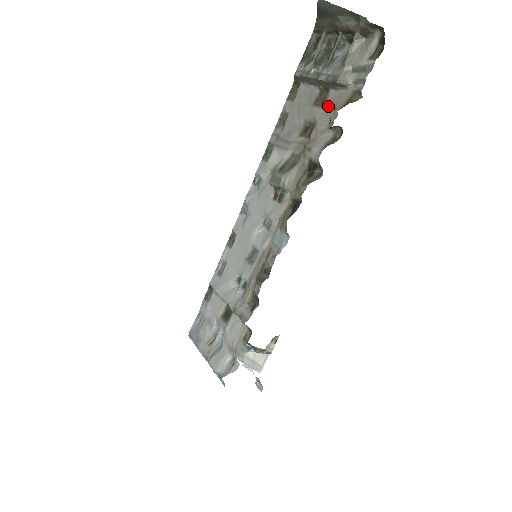
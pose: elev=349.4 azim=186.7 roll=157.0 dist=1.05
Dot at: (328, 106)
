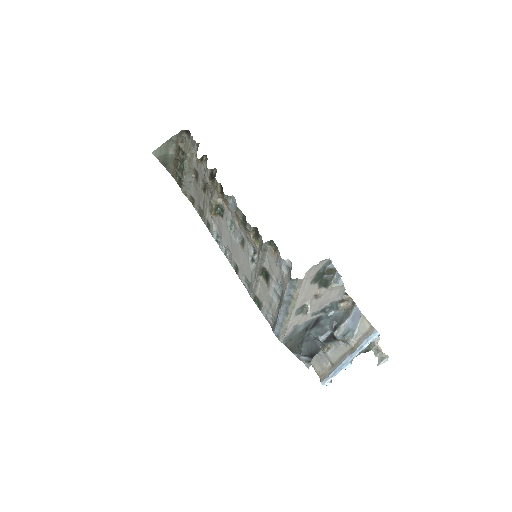
Dot at: (198, 168)
